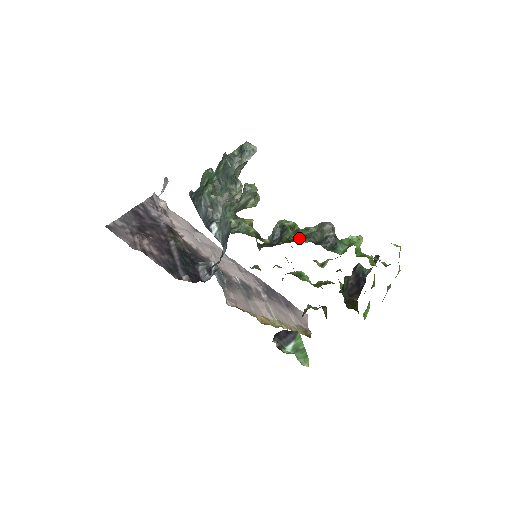
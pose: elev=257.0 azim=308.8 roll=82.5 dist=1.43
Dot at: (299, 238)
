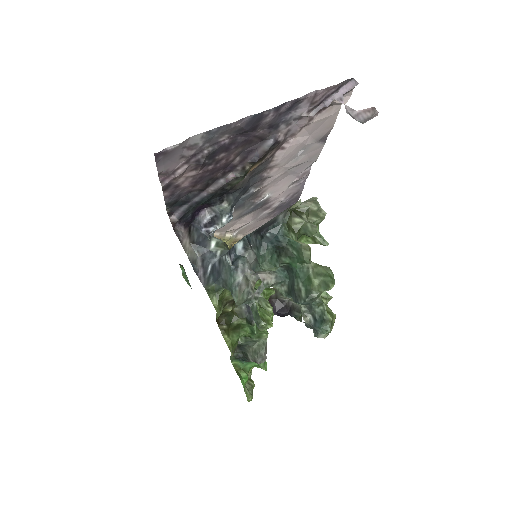
Dot at: (242, 334)
